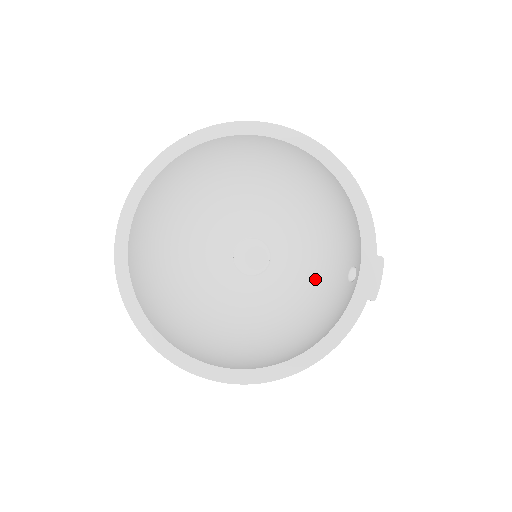
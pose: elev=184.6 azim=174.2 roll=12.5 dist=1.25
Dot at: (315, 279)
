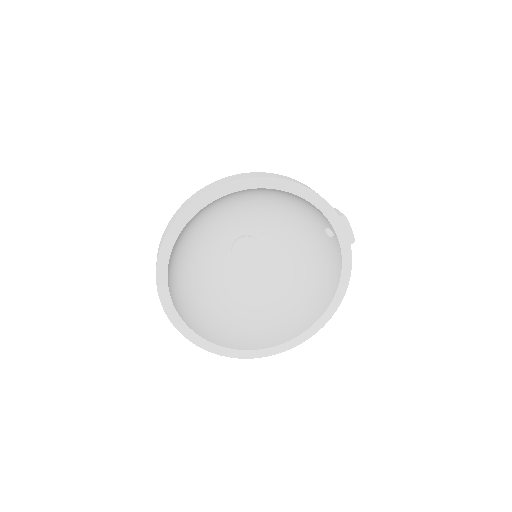
Dot at: (300, 238)
